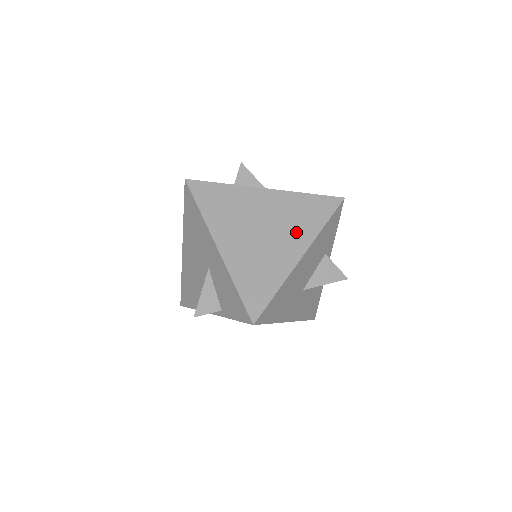
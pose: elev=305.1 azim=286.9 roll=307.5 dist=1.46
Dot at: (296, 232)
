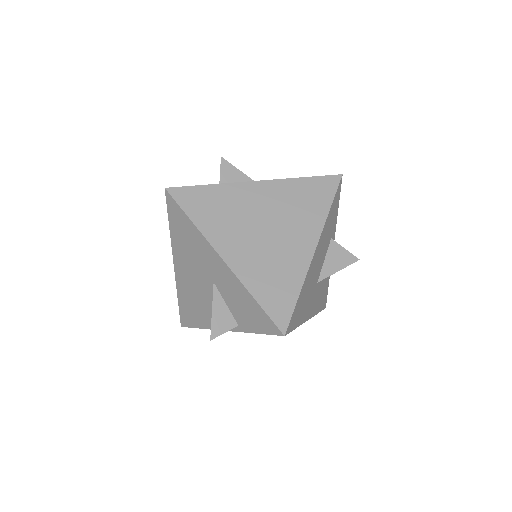
Dot at: (302, 223)
